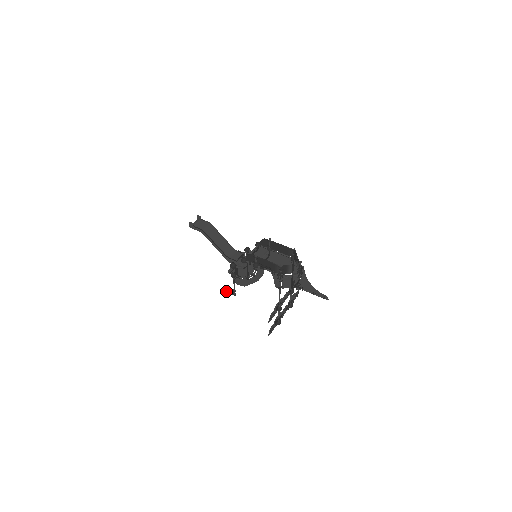
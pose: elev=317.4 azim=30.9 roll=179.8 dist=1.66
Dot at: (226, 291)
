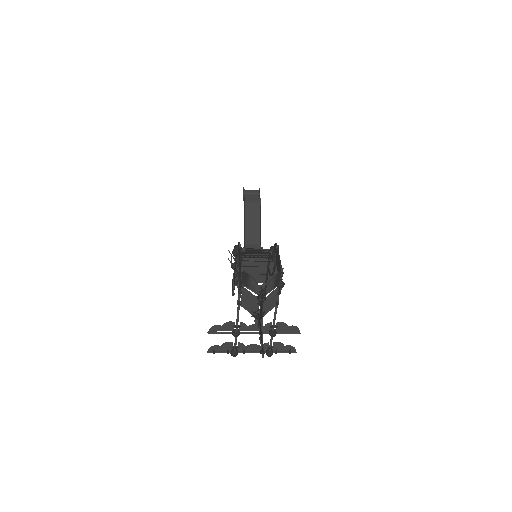
Dot at: (232, 286)
